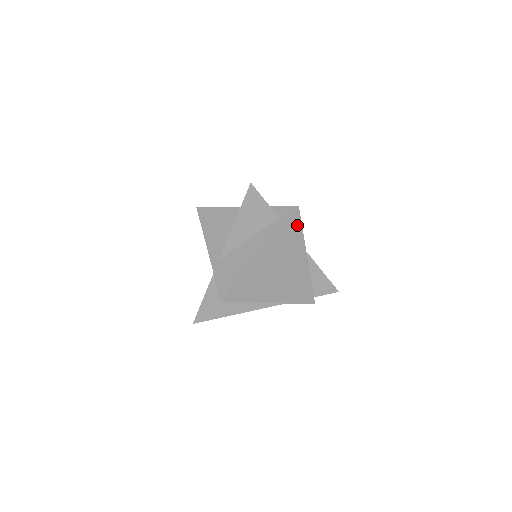
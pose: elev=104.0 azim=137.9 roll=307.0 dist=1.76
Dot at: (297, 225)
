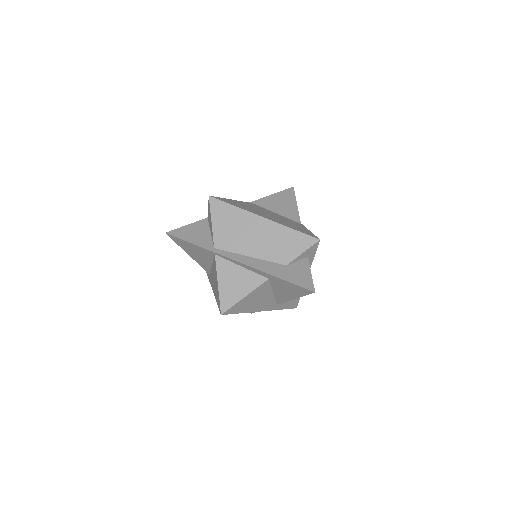
Dot at: occluded
